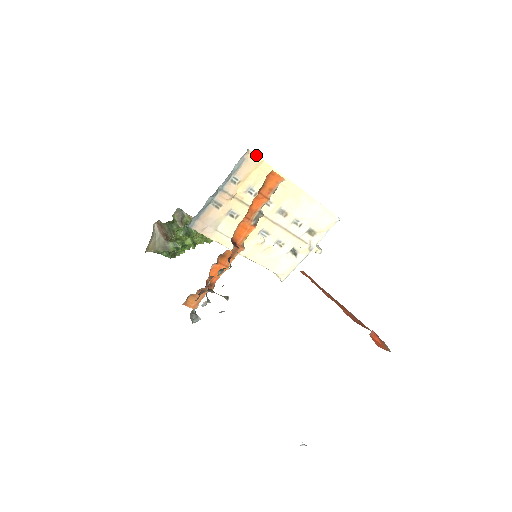
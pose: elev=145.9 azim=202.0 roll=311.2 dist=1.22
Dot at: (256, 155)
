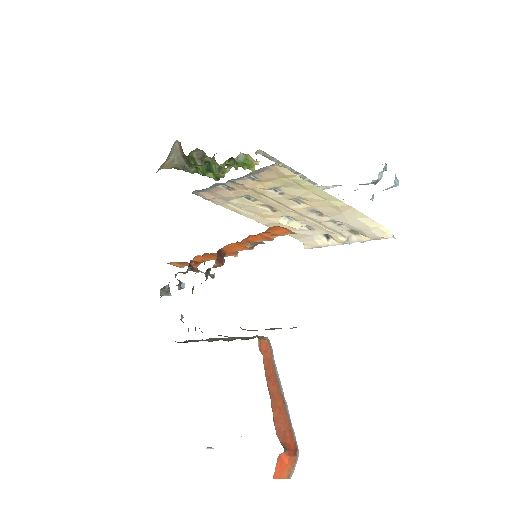
Dot at: (286, 168)
